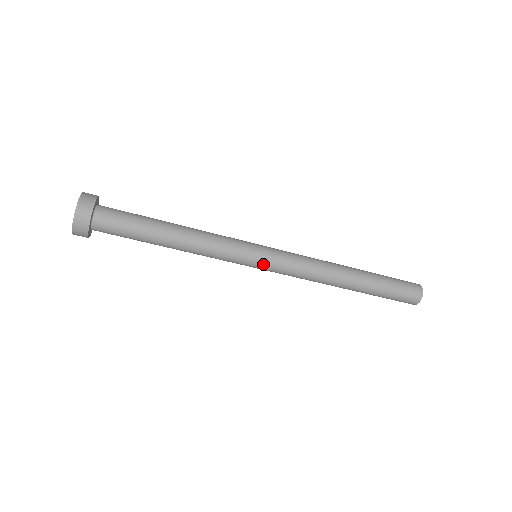
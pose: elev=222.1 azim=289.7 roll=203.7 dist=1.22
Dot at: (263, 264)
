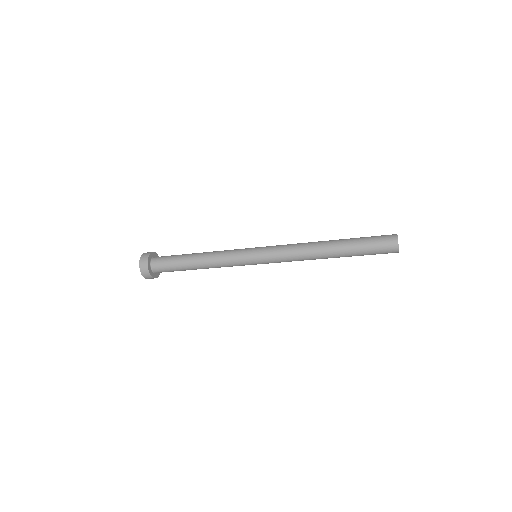
Dot at: (259, 262)
